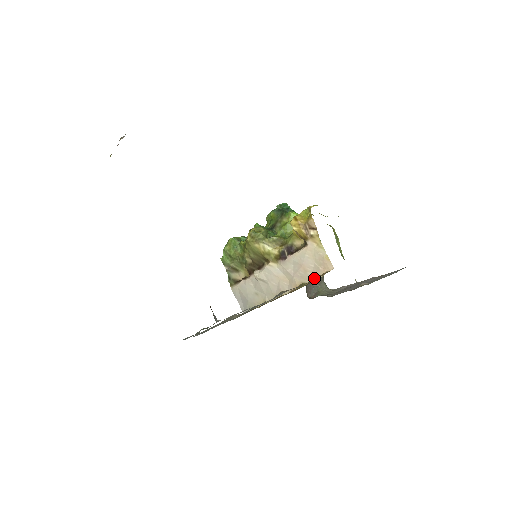
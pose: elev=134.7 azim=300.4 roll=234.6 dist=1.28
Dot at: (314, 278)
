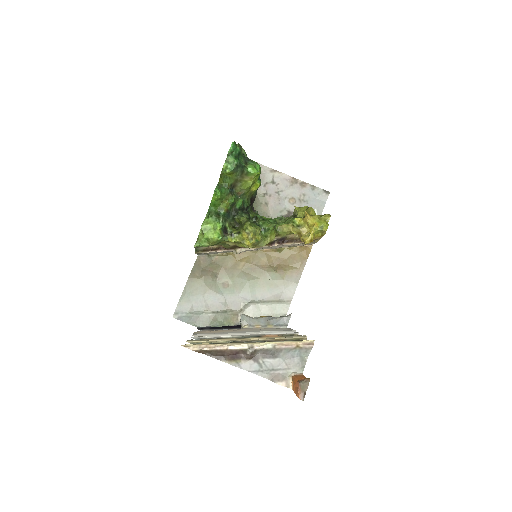
Dot at: (293, 247)
